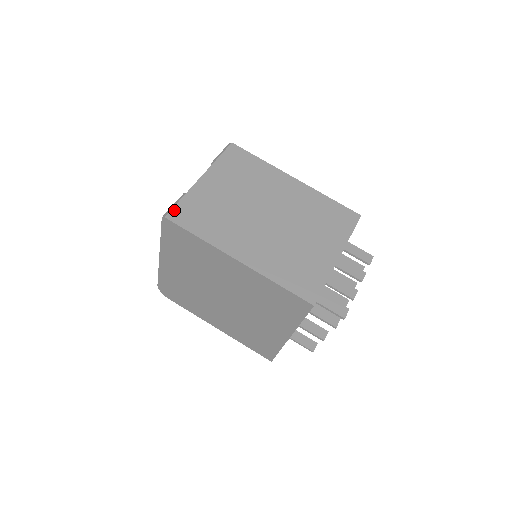
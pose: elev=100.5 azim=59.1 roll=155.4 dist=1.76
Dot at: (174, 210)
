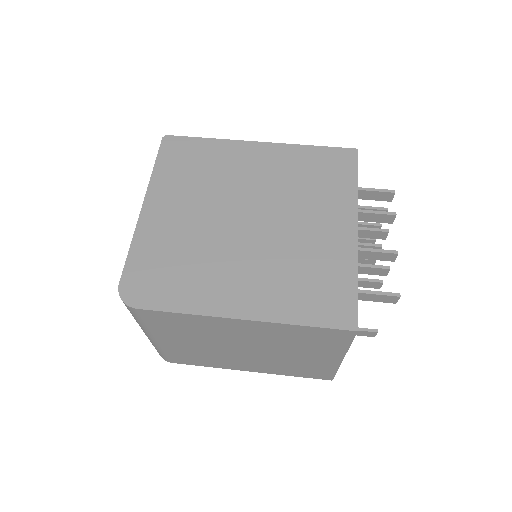
Dot at: occluded
